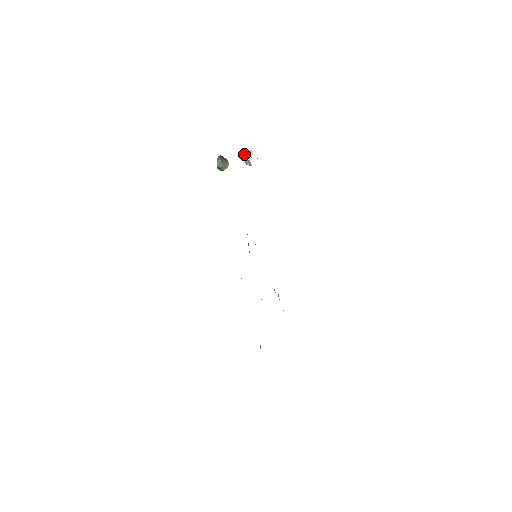
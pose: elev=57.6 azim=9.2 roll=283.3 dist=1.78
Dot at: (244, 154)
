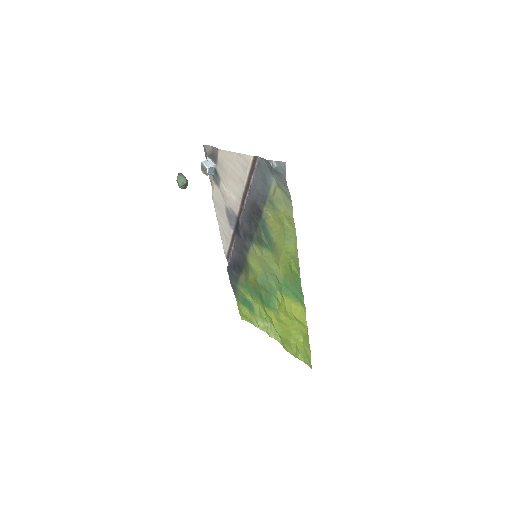
Dot at: (205, 164)
